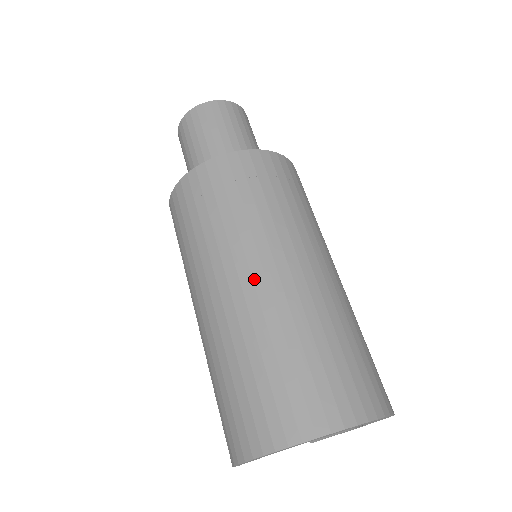
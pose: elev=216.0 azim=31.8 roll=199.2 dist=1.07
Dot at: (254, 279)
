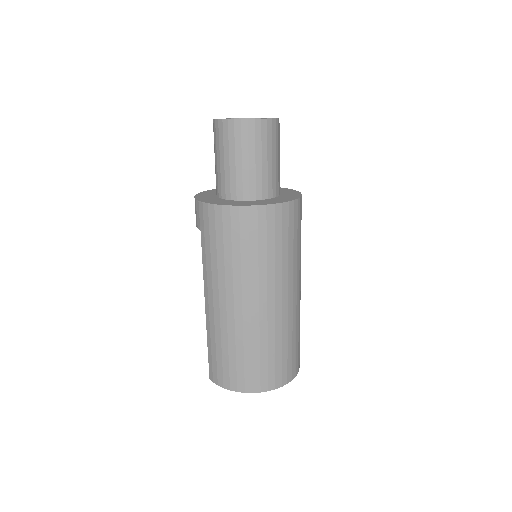
Dot at: (283, 301)
